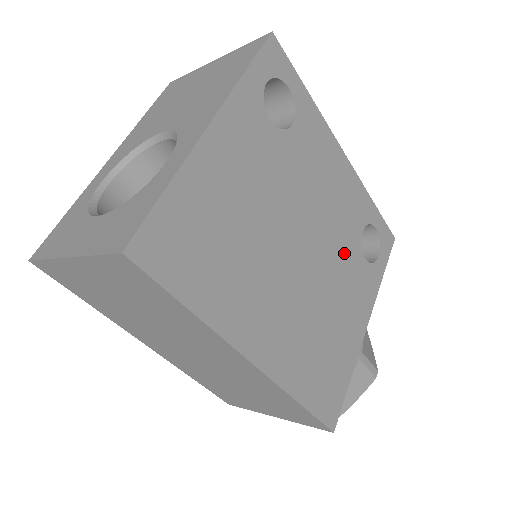
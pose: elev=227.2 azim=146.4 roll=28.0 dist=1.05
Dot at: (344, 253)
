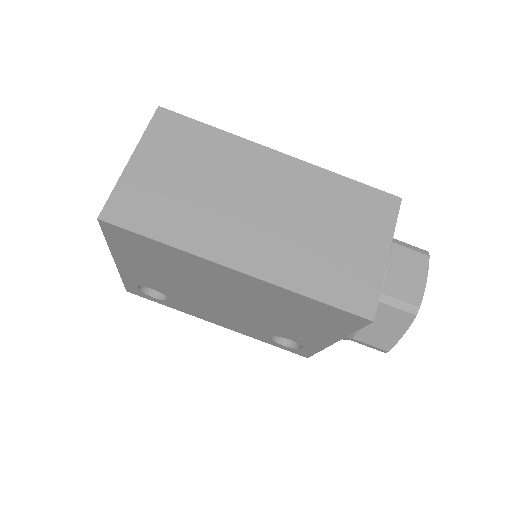
Dot at: occluded
